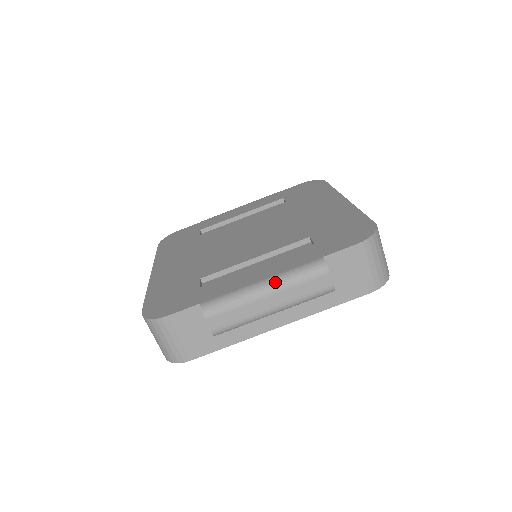
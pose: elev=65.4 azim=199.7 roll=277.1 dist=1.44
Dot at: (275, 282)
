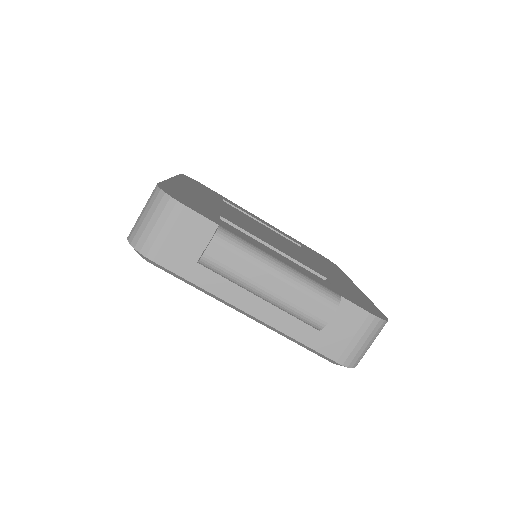
Dot at: (292, 273)
